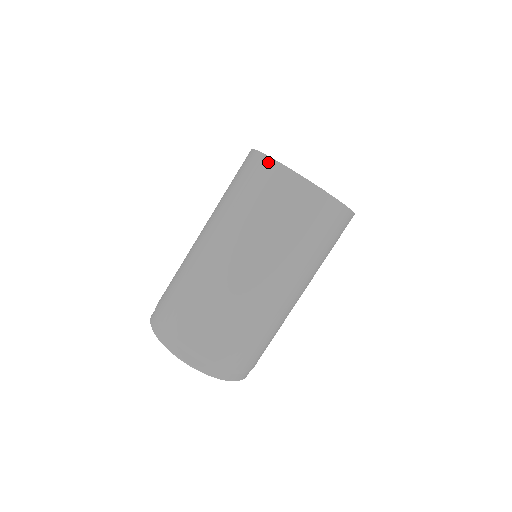
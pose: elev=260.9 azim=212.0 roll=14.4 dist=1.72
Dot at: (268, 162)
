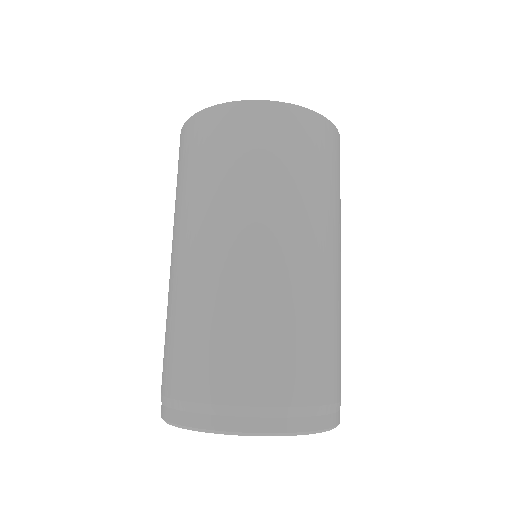
Dot at: occluded
